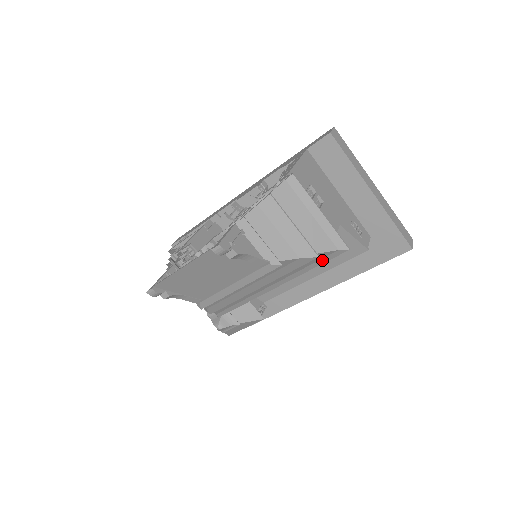
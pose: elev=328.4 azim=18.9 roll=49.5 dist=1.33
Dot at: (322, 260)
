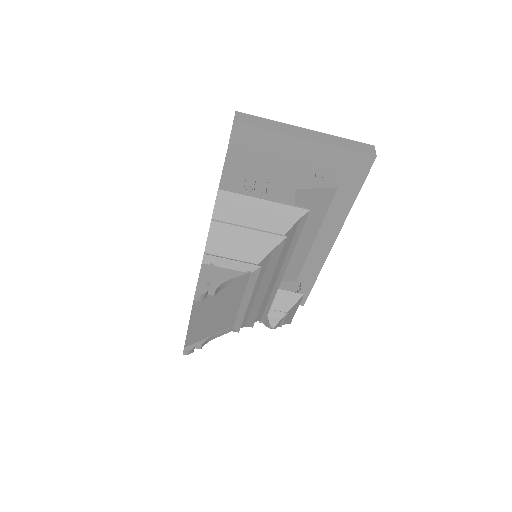
Dot at: (297, 232)
